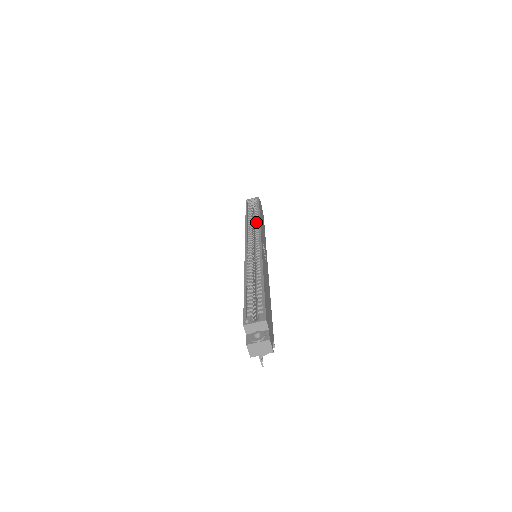
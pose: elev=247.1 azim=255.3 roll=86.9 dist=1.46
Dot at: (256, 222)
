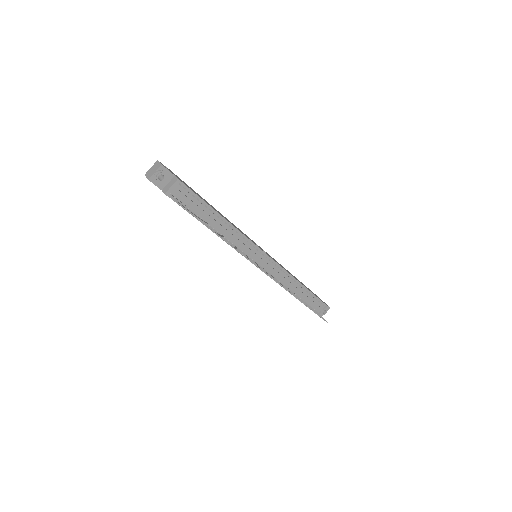
Dot at: occluded
